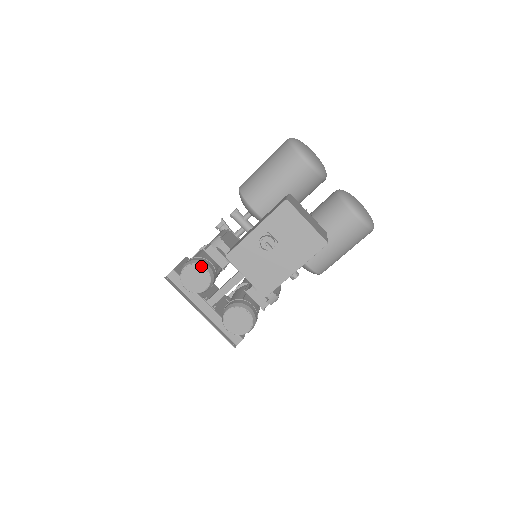
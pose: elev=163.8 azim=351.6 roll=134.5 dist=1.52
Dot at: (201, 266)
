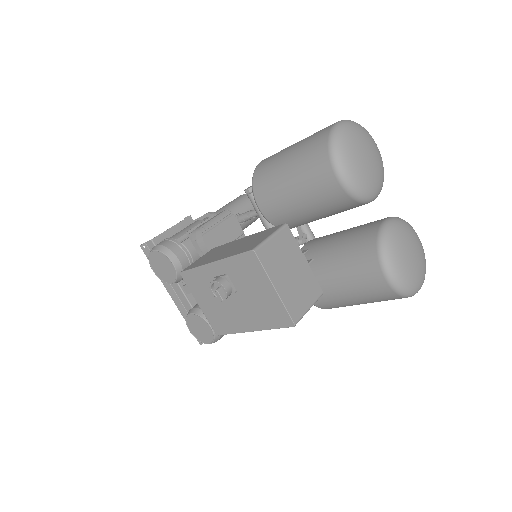
Dot at: (168, 258)
